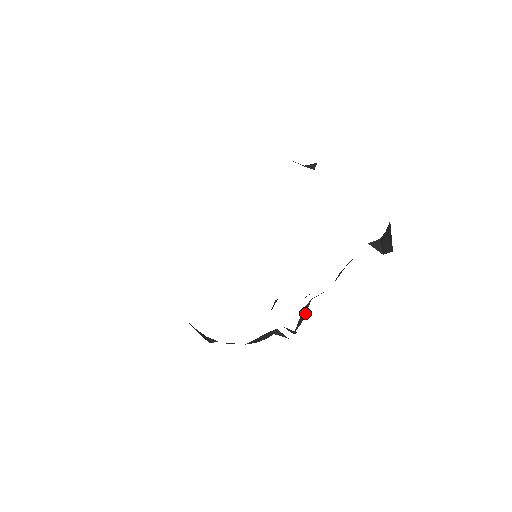
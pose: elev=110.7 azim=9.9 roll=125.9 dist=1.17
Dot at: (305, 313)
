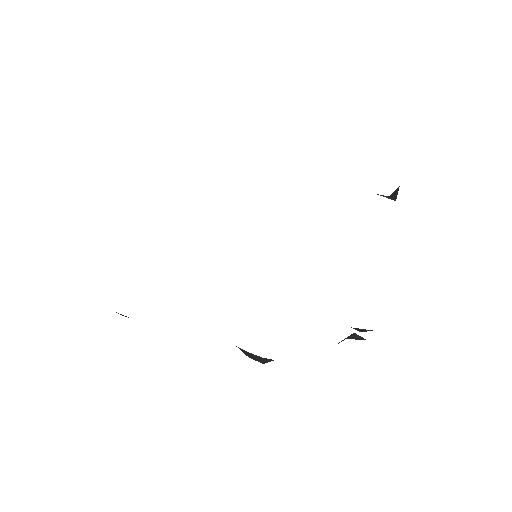
Dot at: occluded
